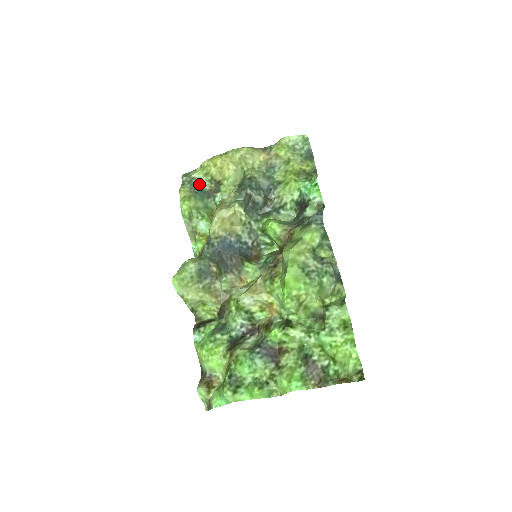
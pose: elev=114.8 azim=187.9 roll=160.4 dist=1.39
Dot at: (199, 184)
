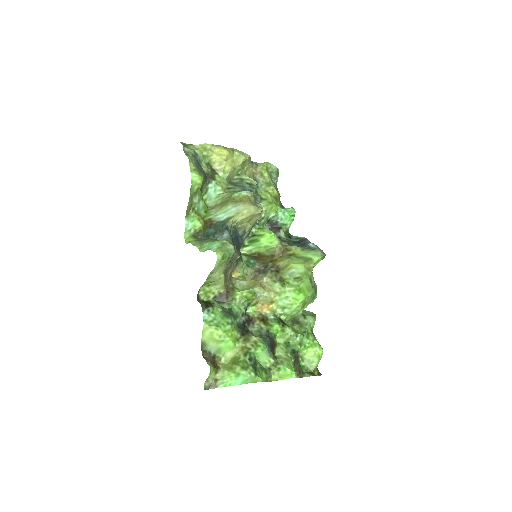
Dot at: (199, 162)
